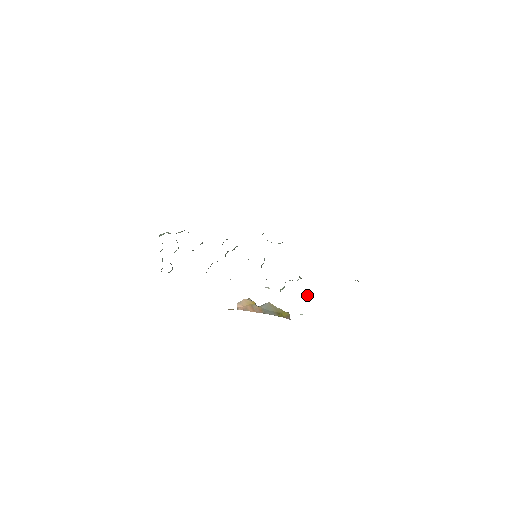
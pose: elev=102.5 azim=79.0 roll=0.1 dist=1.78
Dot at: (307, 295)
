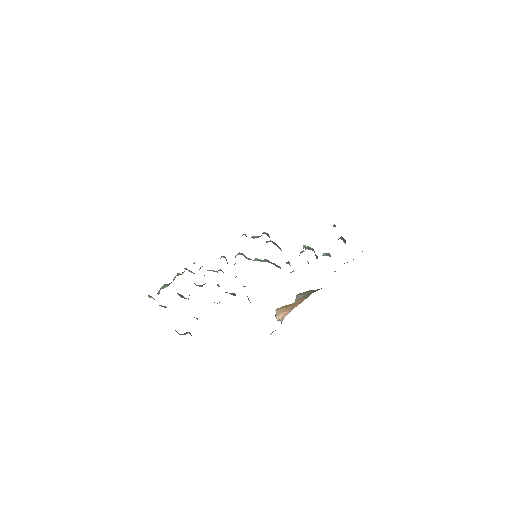
Dot at: (322, 255)
